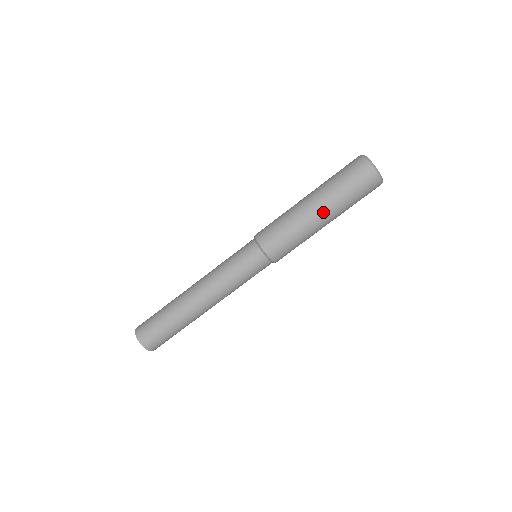
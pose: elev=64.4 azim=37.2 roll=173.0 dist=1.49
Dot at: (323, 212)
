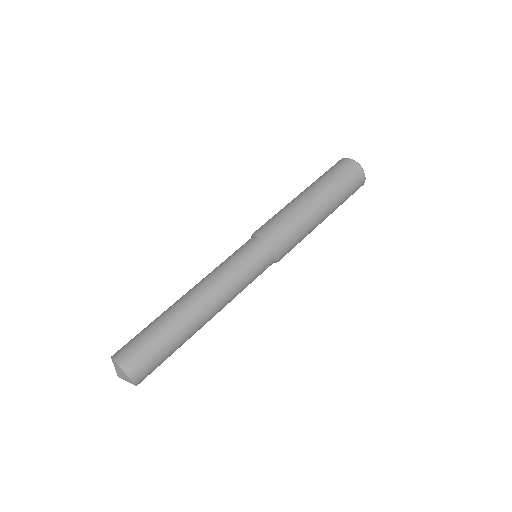
Dot at: (319, 199)
